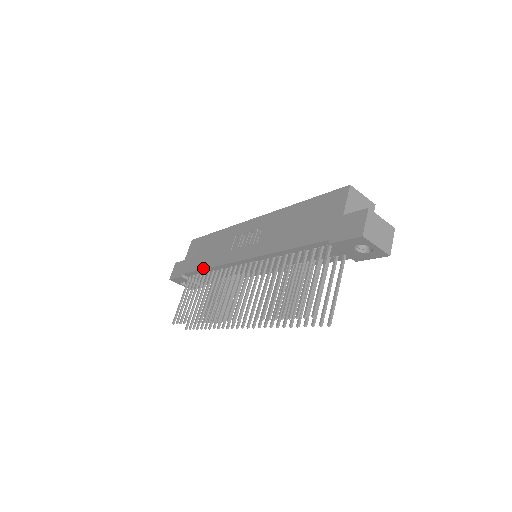
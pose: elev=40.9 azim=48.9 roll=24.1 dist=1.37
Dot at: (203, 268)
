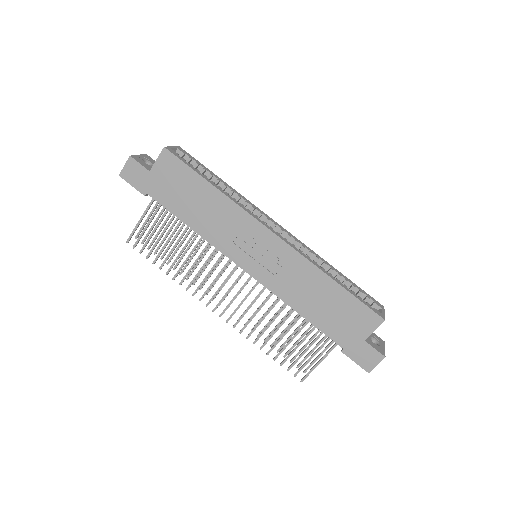
Dot at: (186, 224)
